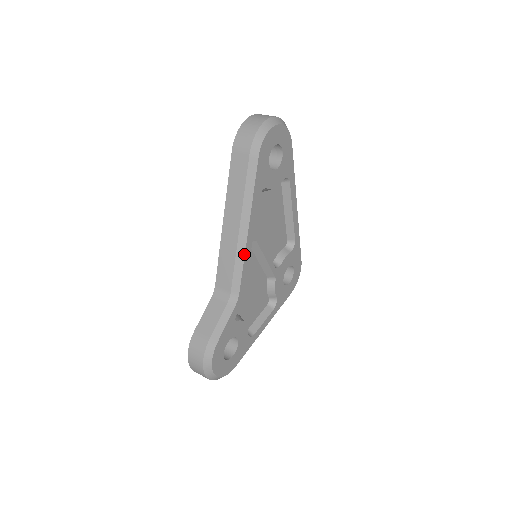
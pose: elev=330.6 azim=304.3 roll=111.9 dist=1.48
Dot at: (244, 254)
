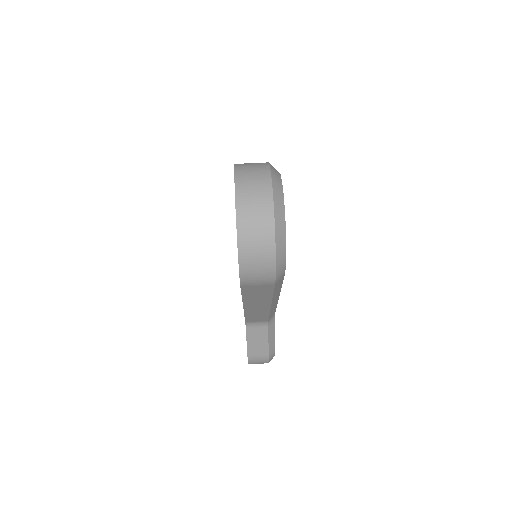
Dot at: (276, 305)
